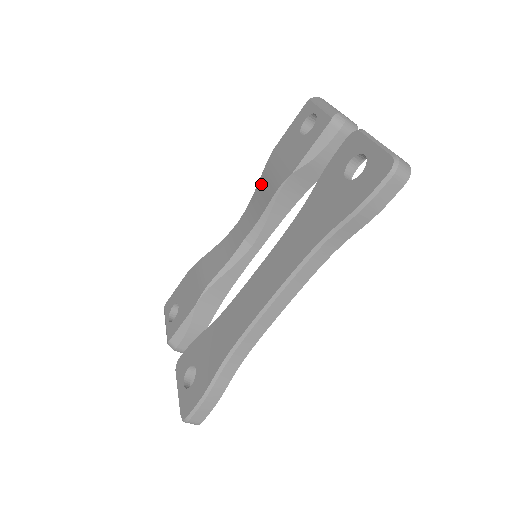
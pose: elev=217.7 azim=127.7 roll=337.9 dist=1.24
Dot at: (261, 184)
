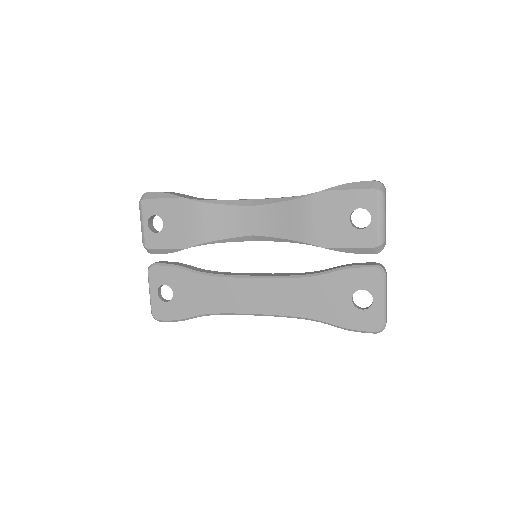
Dot at: (292, 208)
